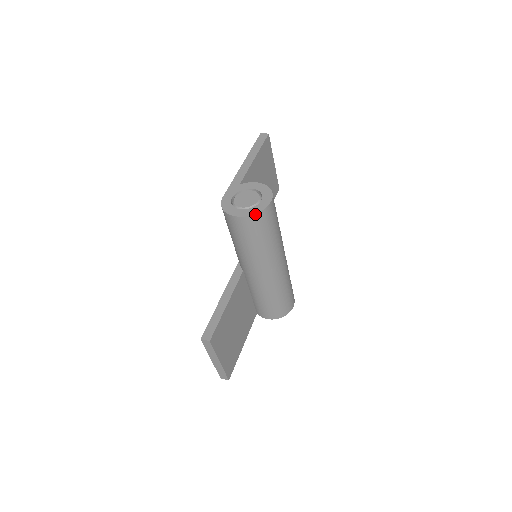
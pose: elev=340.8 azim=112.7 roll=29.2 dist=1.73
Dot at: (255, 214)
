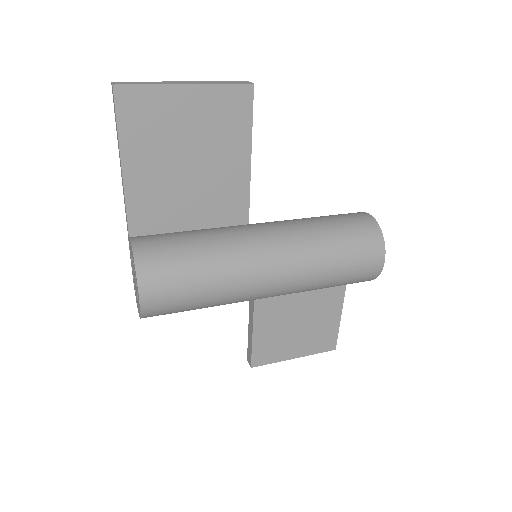
Dot at: occluded
